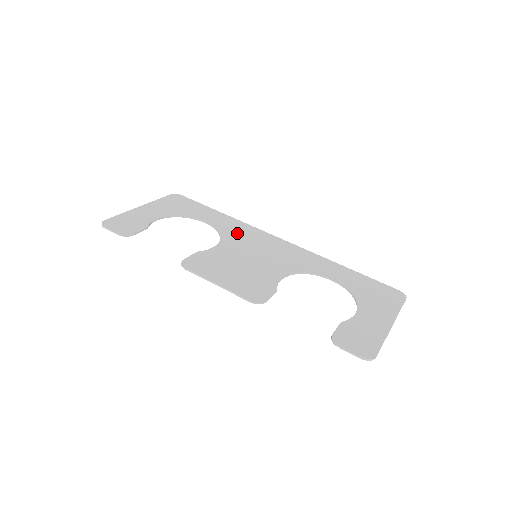
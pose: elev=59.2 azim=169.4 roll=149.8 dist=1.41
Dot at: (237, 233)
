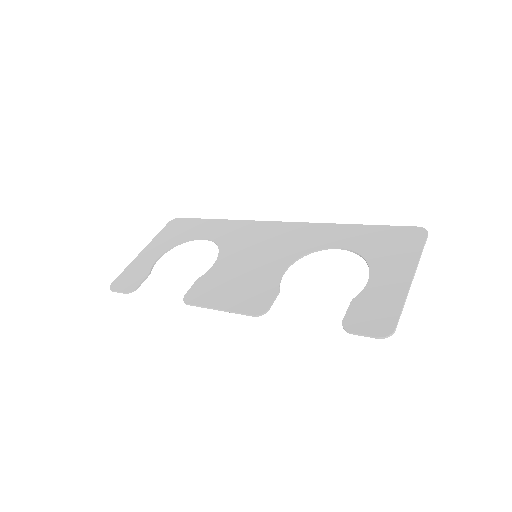
Dot at: (235, 237)
